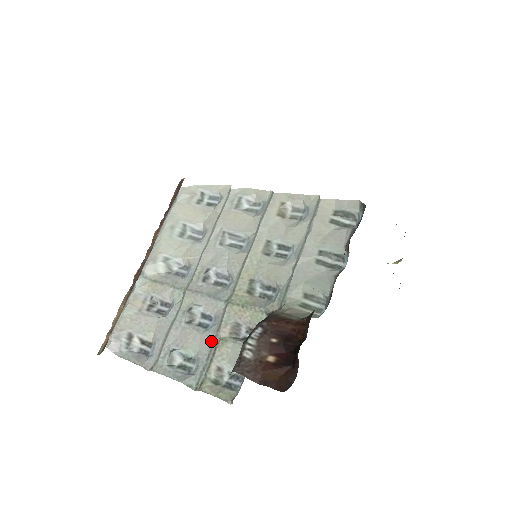
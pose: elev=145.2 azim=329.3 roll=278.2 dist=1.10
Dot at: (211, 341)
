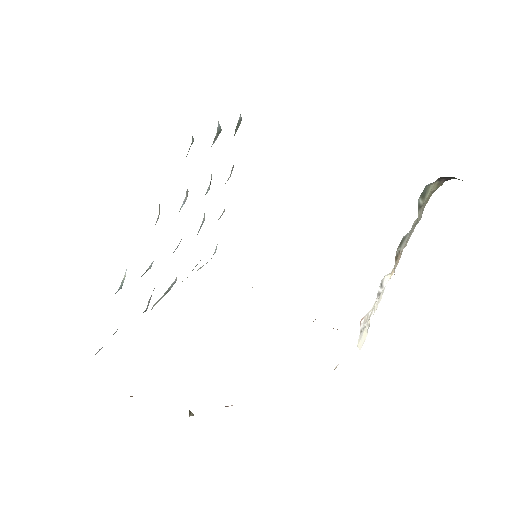
Dot at: occluded
